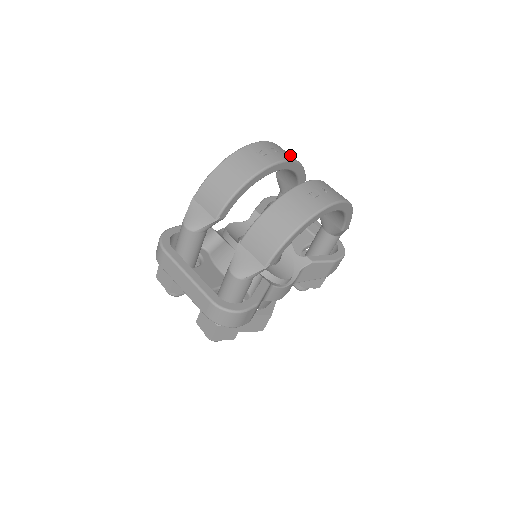
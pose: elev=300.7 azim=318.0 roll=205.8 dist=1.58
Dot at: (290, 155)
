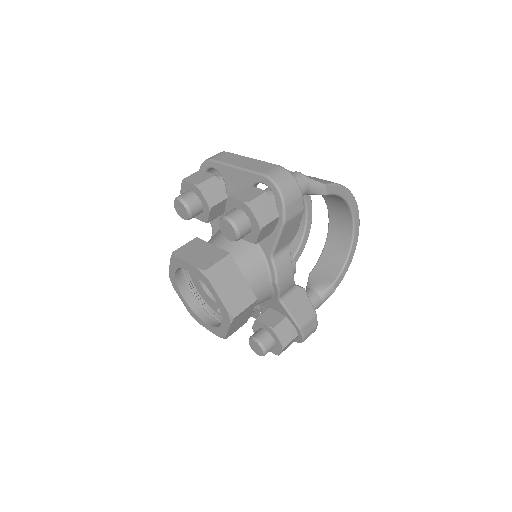
Dot at: occluded
